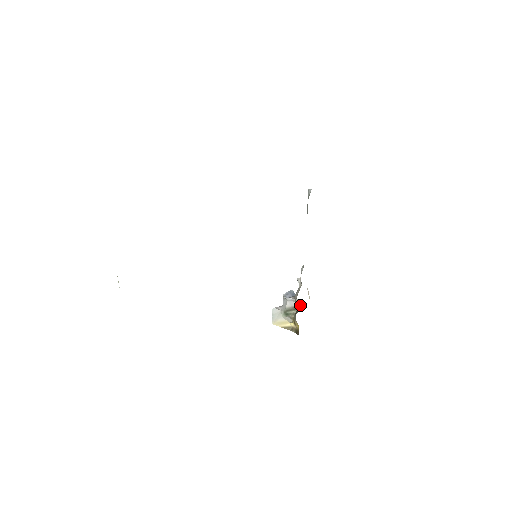
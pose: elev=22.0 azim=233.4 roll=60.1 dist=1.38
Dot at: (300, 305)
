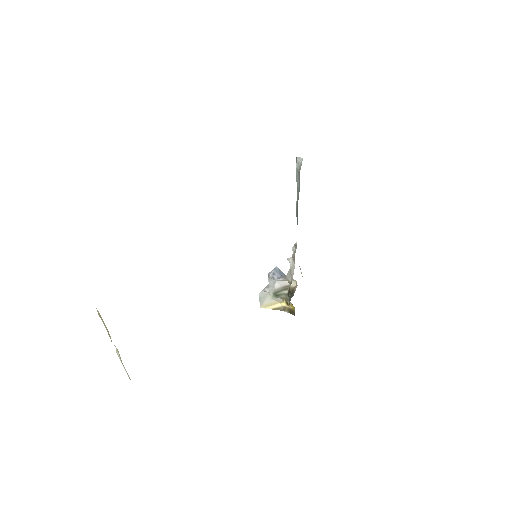
Dot at: (292, 284)
